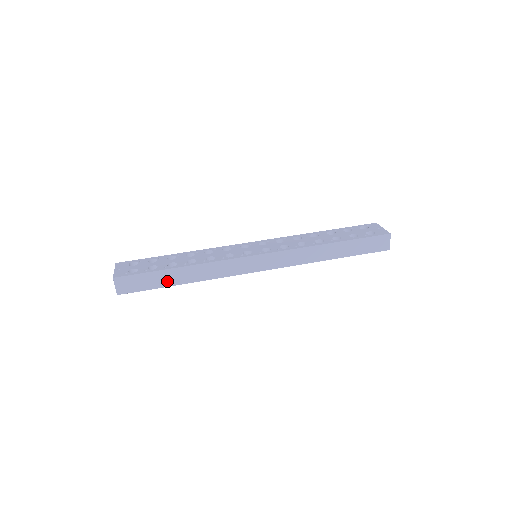
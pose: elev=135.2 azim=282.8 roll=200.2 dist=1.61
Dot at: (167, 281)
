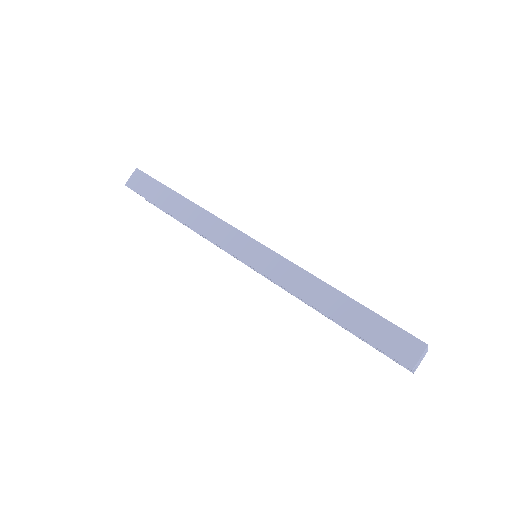
Dot at: (165, 202)
